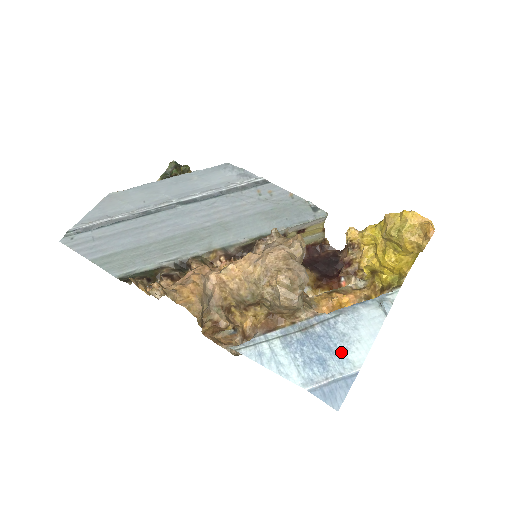
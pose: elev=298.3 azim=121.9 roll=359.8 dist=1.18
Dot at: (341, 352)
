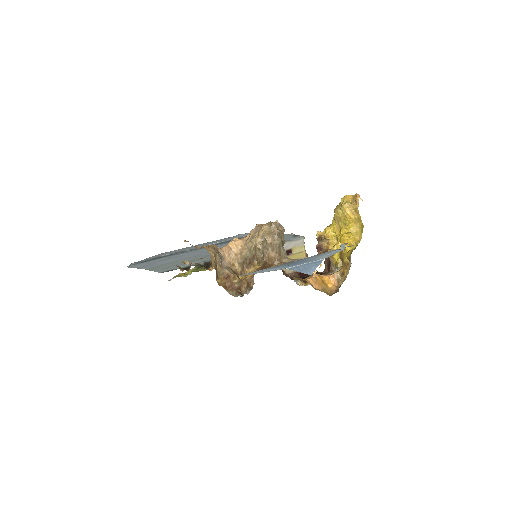
Dot at: (312, 260)
